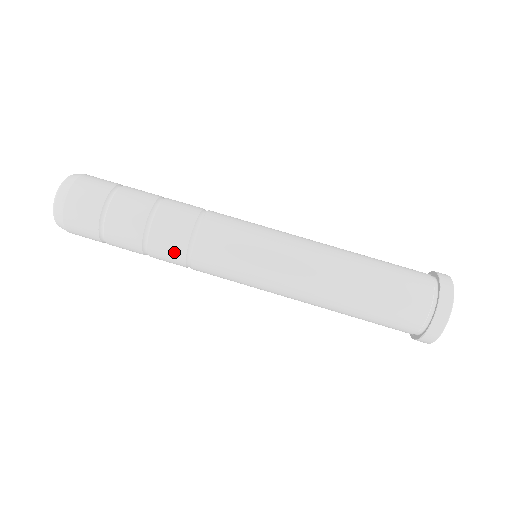
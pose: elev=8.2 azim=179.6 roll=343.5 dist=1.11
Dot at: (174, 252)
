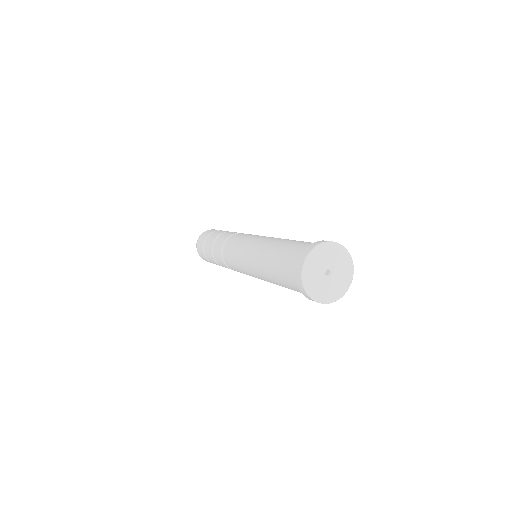
Dot at: occluded
